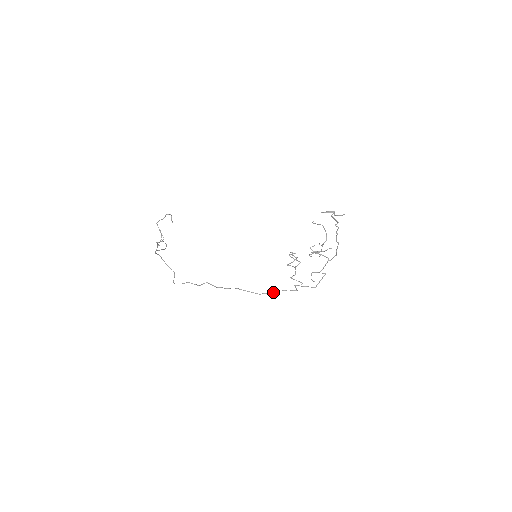
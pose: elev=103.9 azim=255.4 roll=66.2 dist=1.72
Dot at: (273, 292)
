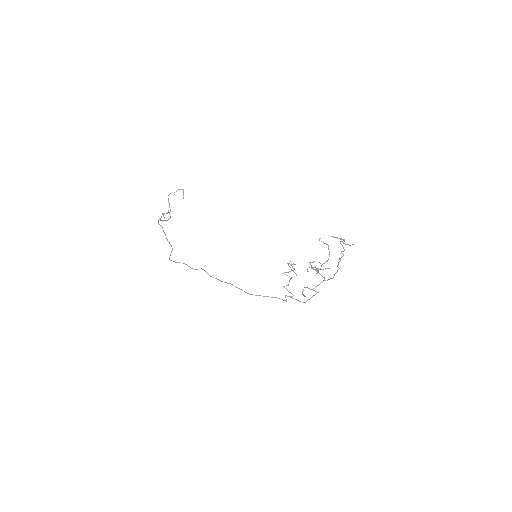
Dot at: (263, 296)
